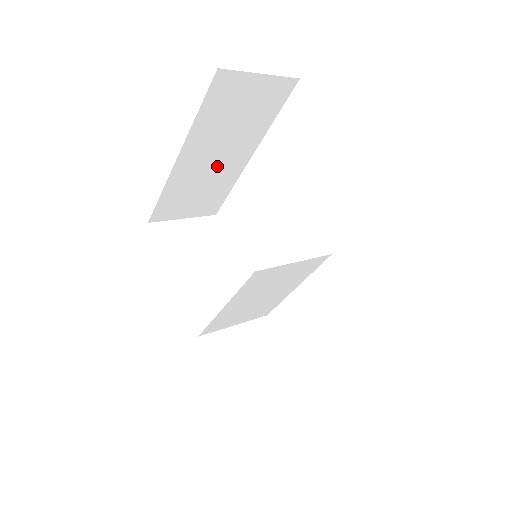
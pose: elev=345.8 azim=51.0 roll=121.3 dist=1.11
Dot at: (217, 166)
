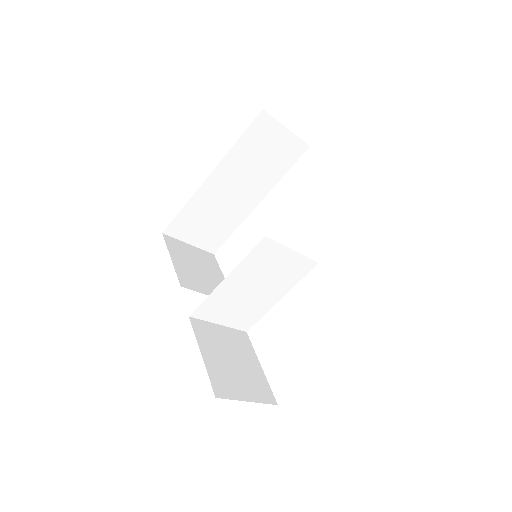
Dot at: (233, 199)
